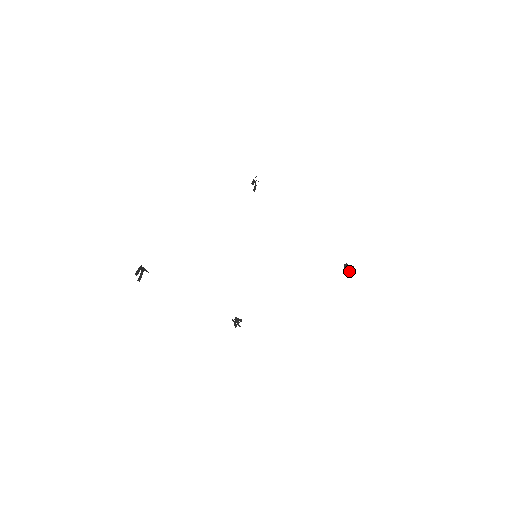
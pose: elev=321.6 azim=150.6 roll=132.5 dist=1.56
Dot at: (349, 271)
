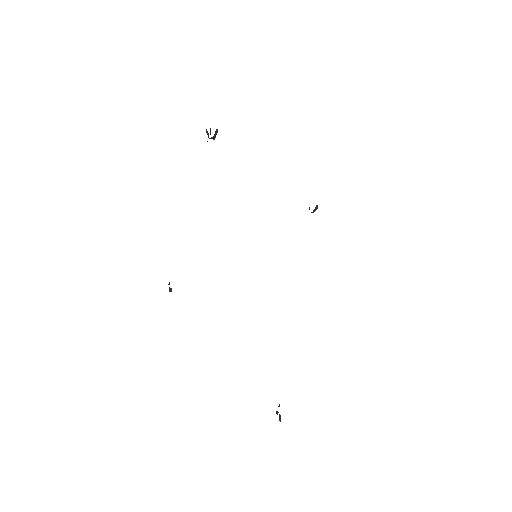
Dot at: (280, 417)
